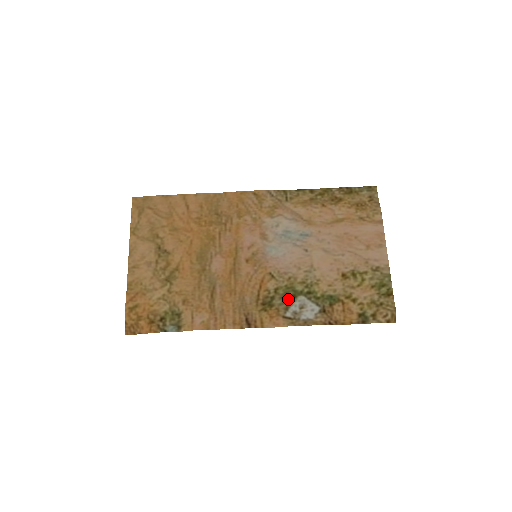
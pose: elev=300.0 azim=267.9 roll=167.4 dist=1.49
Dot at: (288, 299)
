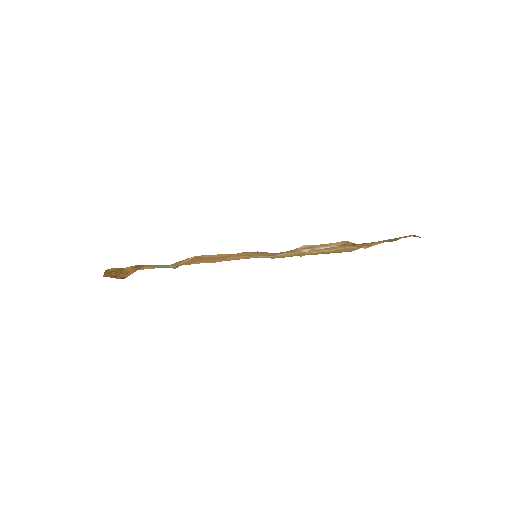
Dot at: occluded
